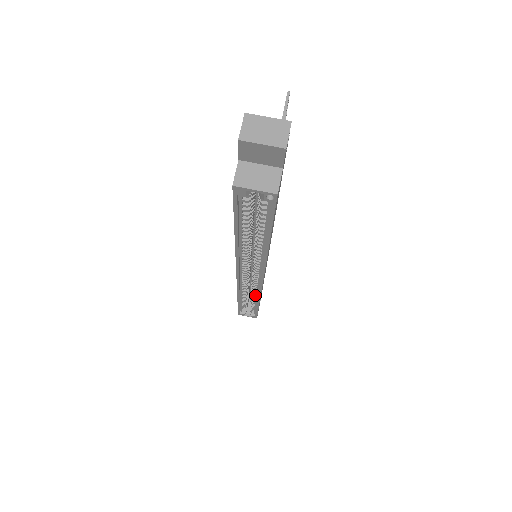
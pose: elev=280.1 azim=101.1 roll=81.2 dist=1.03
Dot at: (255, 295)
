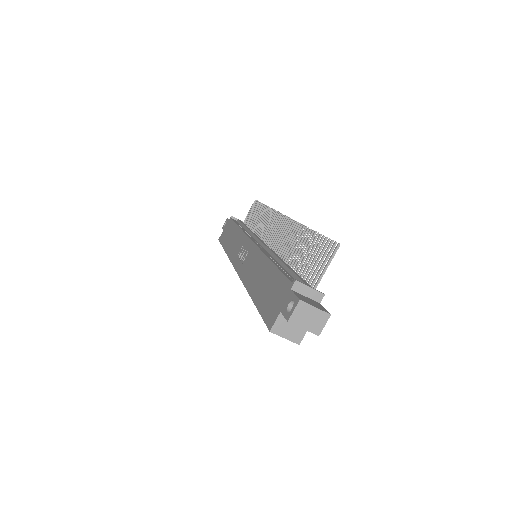
Dot at: occluded
